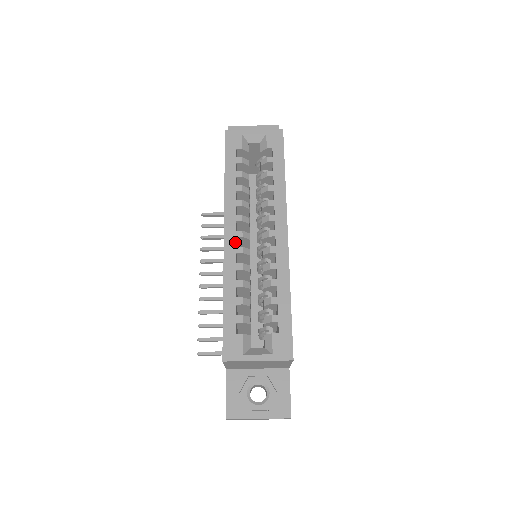
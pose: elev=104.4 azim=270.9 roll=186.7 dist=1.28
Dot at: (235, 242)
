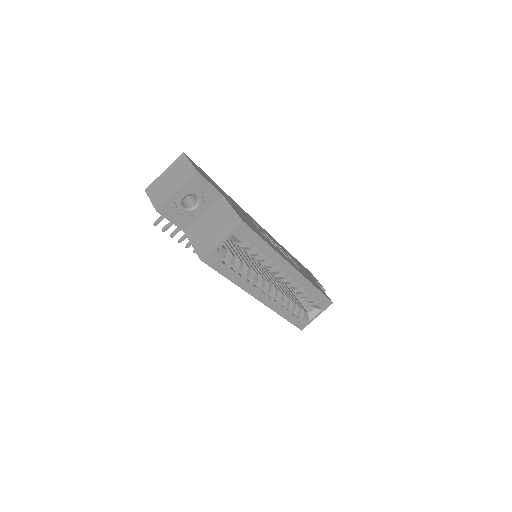
Dot at: (269, 298)
